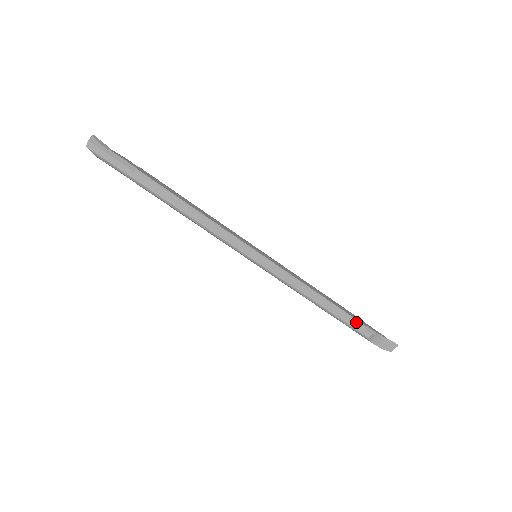
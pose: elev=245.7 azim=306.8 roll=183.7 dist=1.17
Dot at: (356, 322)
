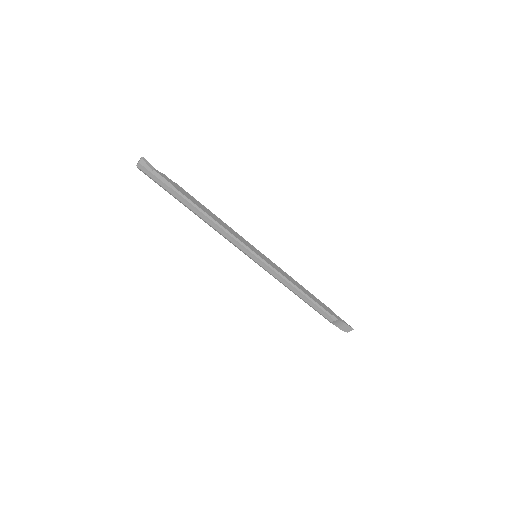
Dot at: (324, 311)
